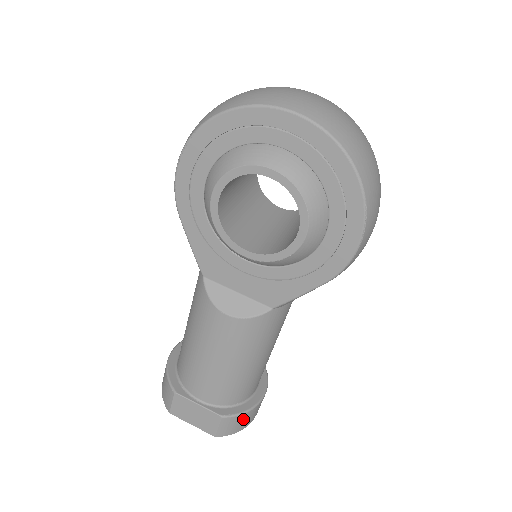
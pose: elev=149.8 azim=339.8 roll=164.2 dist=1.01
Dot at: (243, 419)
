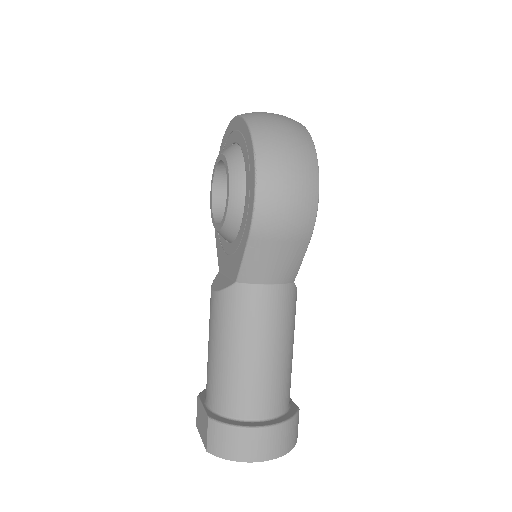
Dot at: (230, 437)
